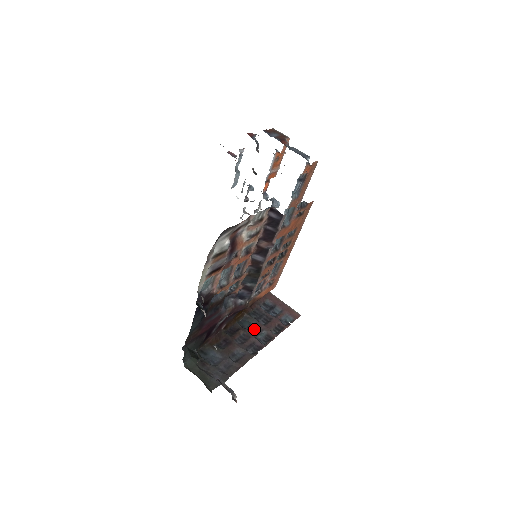
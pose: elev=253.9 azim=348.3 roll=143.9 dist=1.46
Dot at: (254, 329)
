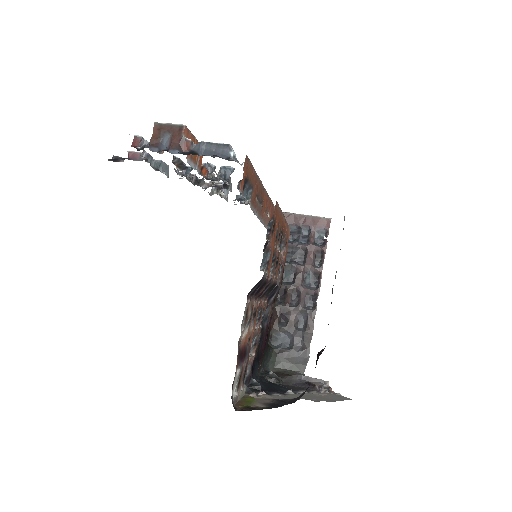
Dot at: (298, 278)
